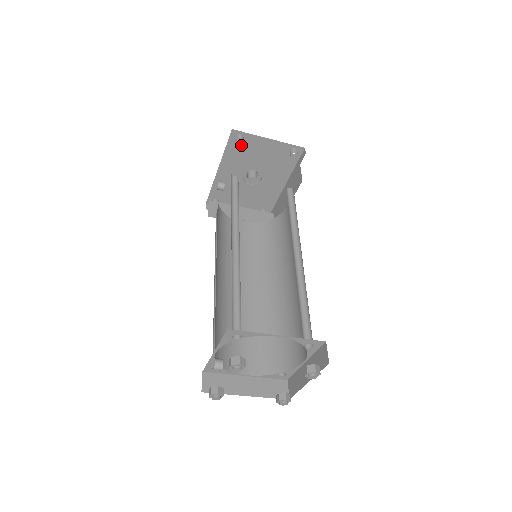
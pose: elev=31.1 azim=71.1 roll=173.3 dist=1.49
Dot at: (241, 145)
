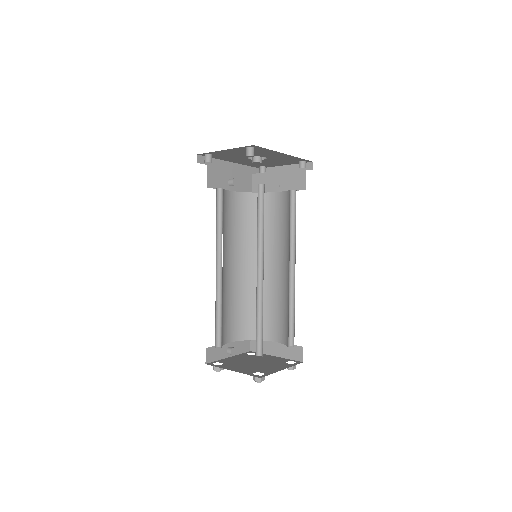
Dot at: (217, 155)
